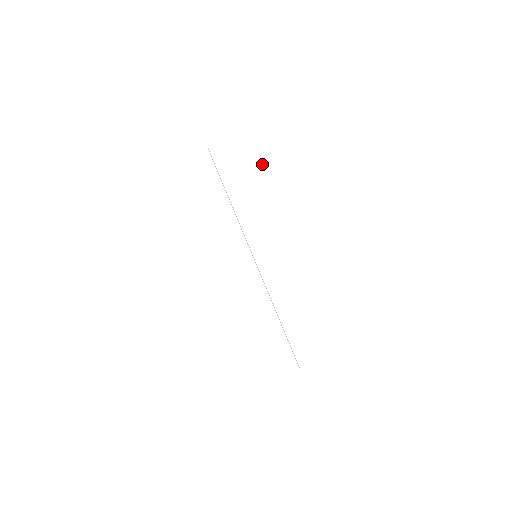
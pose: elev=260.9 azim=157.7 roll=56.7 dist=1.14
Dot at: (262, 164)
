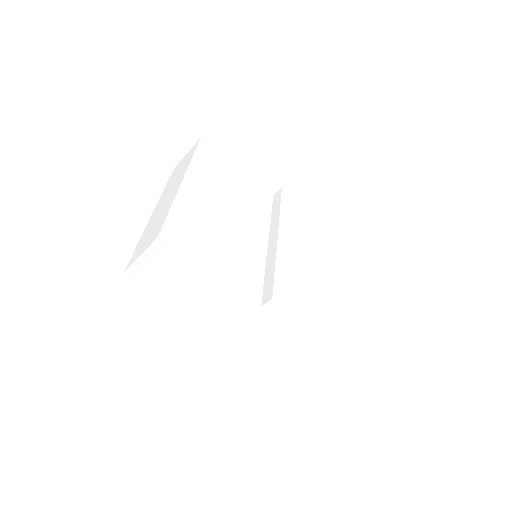
Dot at: (301, 216)
